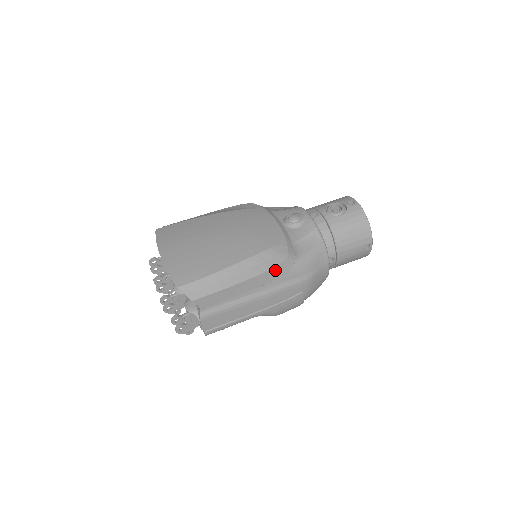
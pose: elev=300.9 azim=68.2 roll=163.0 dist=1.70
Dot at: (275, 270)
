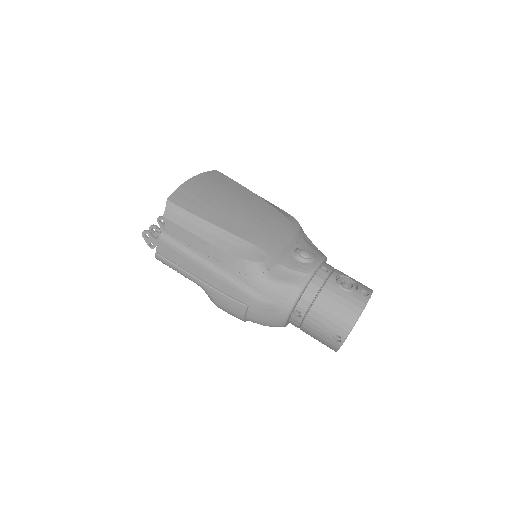
Dot at: (238, 261)
